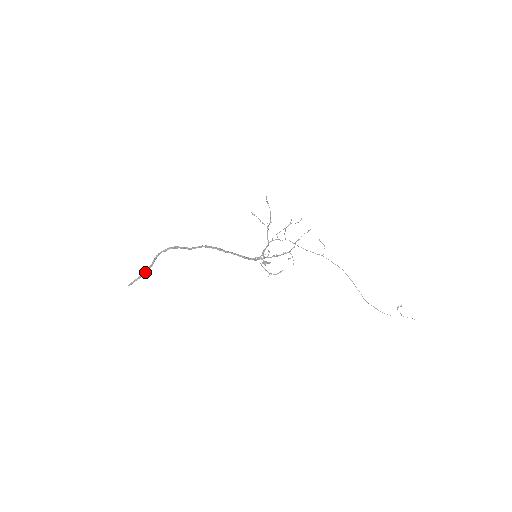
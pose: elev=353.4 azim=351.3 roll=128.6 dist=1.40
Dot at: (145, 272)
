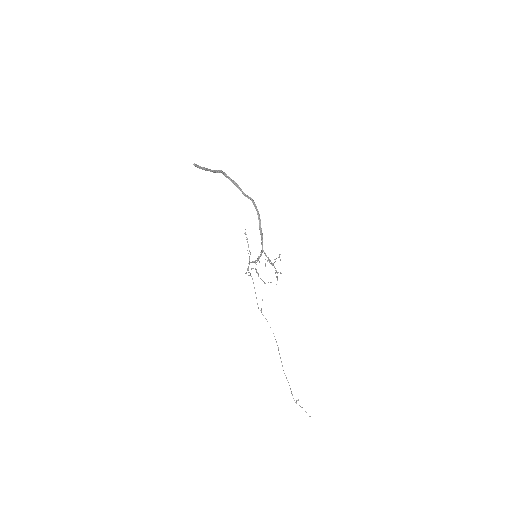
Dot at: (211, 170)
